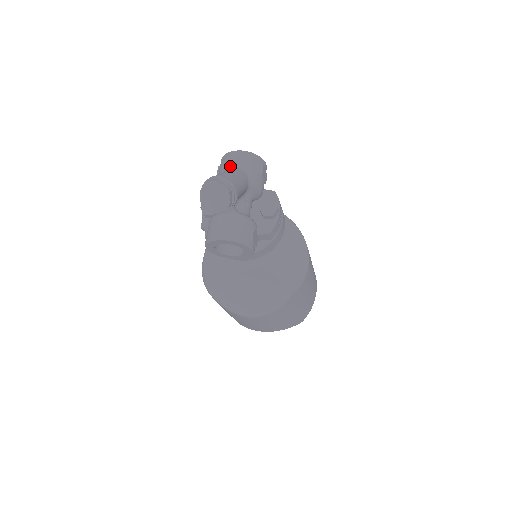
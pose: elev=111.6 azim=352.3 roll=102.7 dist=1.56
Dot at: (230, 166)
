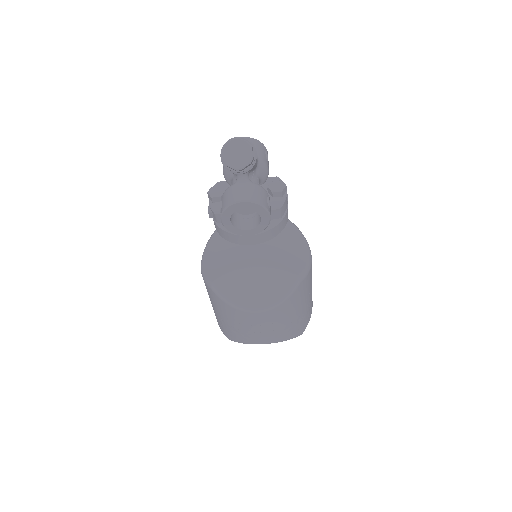
Dot at: occluded
